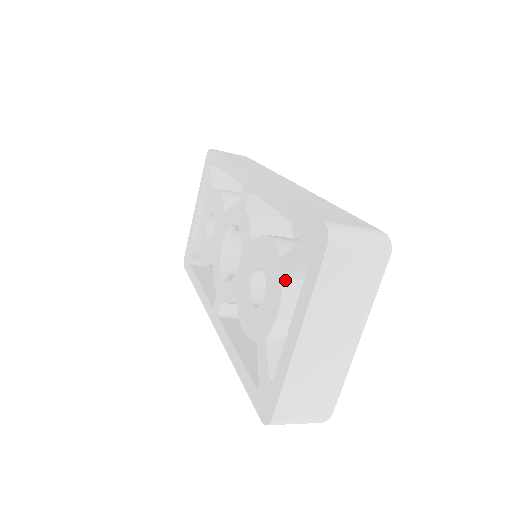
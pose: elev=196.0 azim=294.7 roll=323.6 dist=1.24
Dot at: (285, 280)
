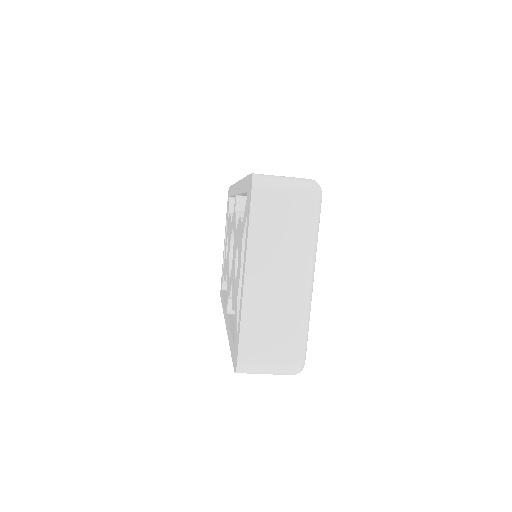
Dot at: (244, 242)
